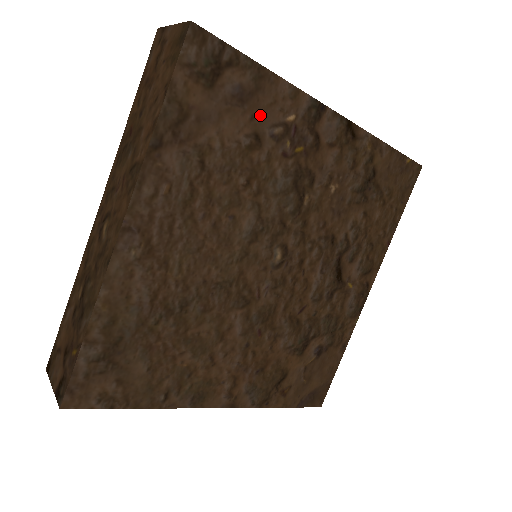
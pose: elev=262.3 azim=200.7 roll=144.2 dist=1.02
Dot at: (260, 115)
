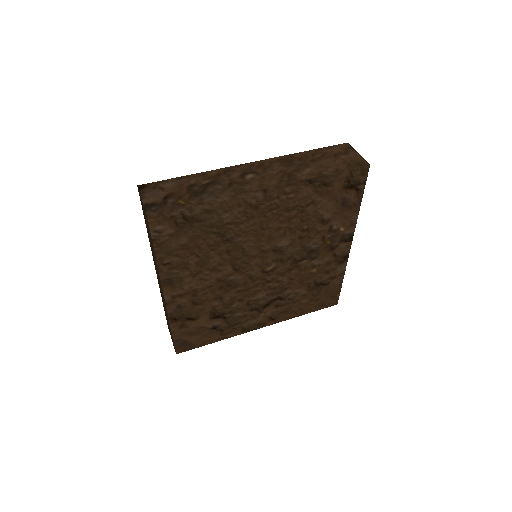
Dot at: (339, 215)
